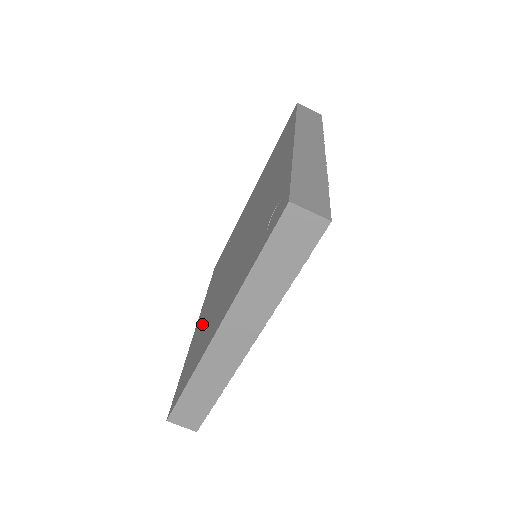
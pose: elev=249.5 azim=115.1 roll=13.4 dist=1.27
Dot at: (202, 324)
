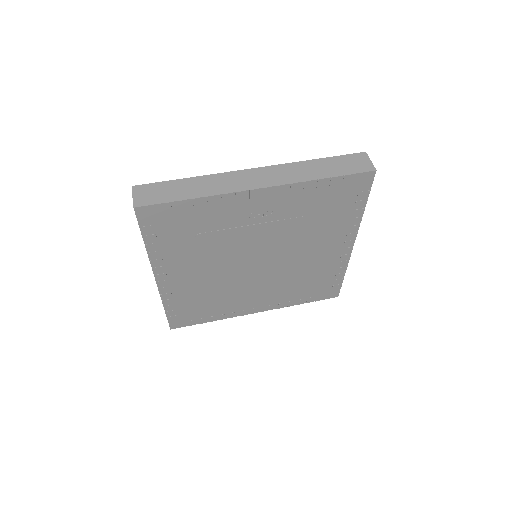
Dot at: occluded
